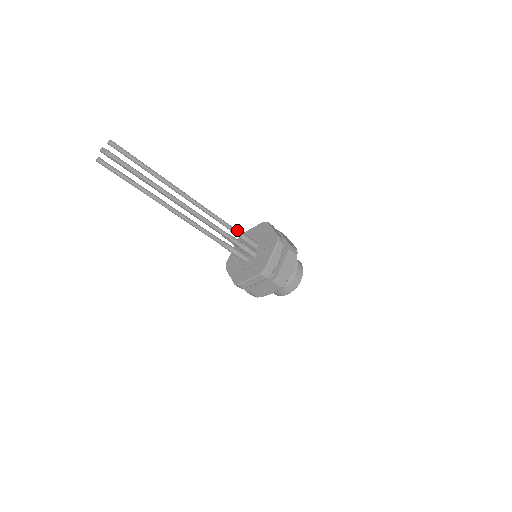
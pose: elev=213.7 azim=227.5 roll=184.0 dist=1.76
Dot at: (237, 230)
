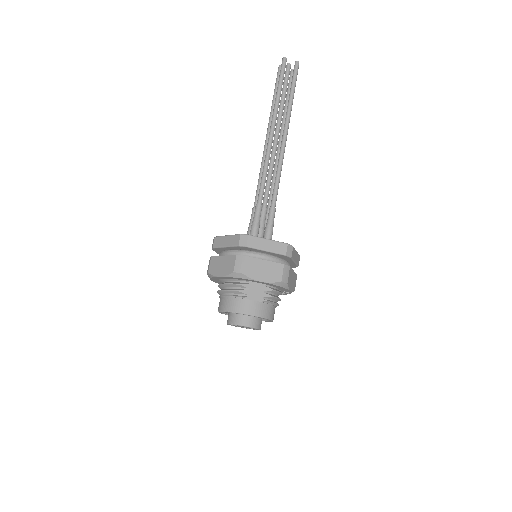
Dot at: occluded
